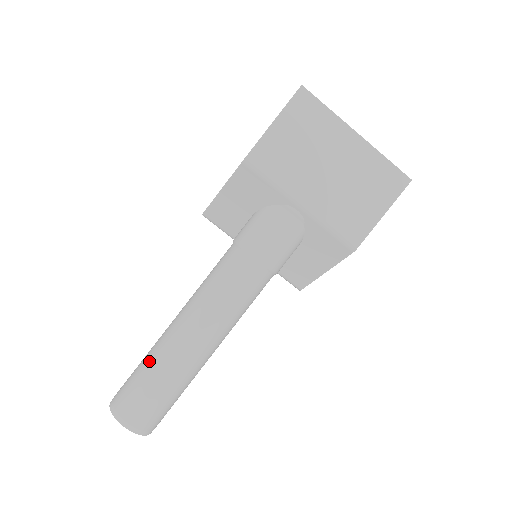
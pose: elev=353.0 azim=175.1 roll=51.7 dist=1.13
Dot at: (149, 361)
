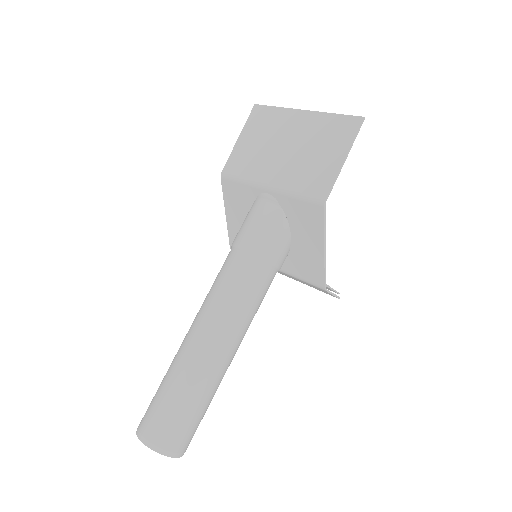
Dot at: occluded
